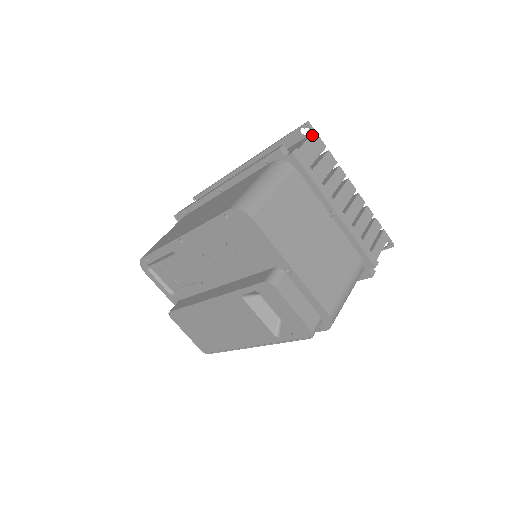
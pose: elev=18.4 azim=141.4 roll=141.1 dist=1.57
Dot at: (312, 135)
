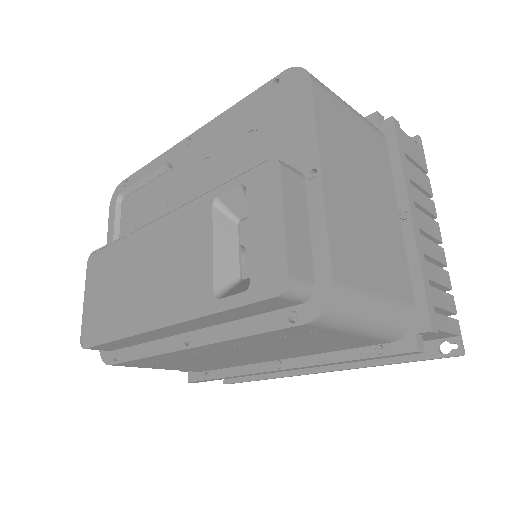
Dot at: (419, 146)
